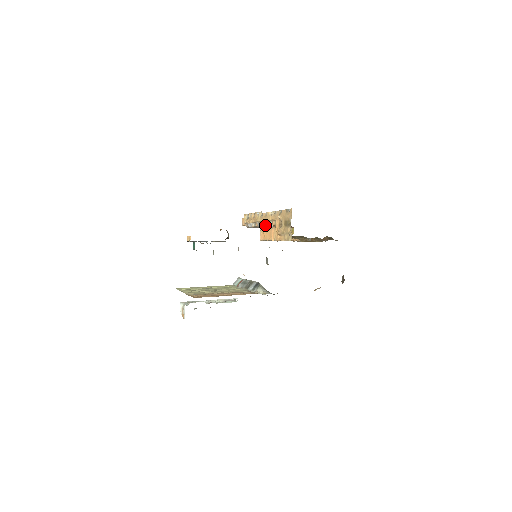
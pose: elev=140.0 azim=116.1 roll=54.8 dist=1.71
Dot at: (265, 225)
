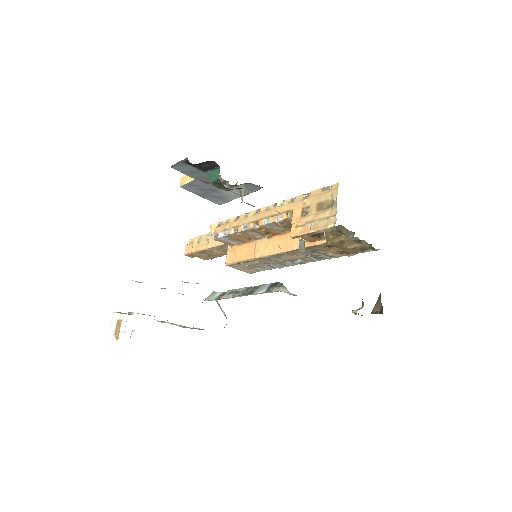
Dot at: (263, 224)
